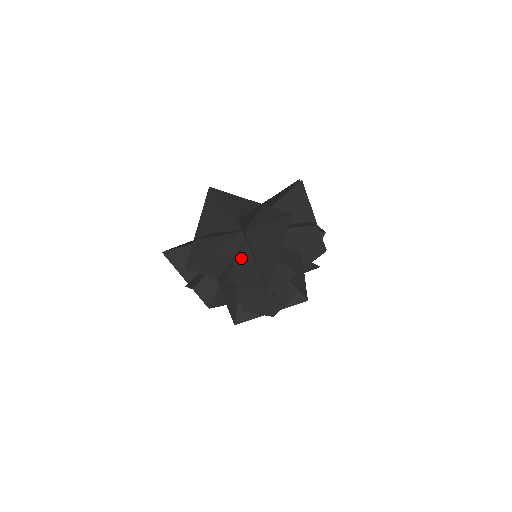
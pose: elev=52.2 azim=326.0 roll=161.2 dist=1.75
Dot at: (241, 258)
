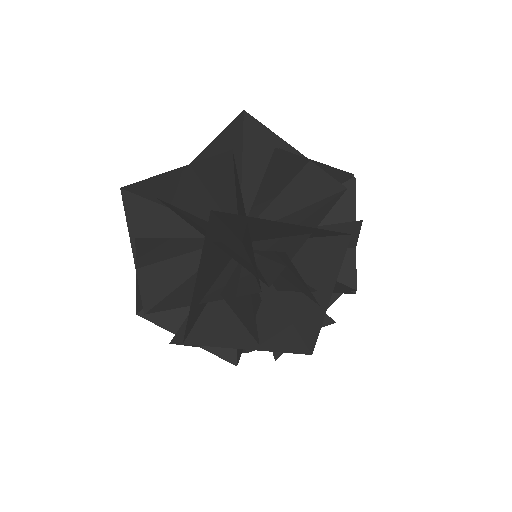
Dot at: (235, 245)
